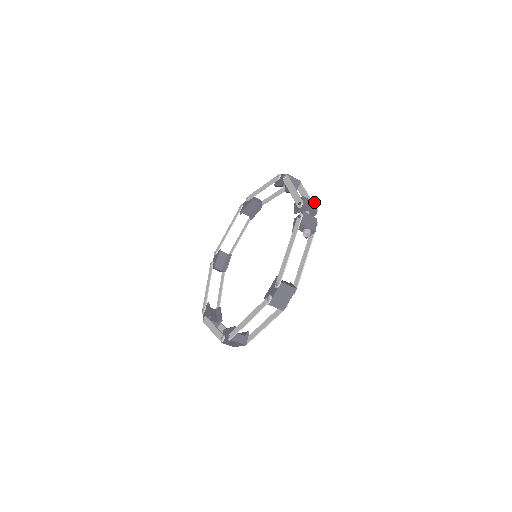
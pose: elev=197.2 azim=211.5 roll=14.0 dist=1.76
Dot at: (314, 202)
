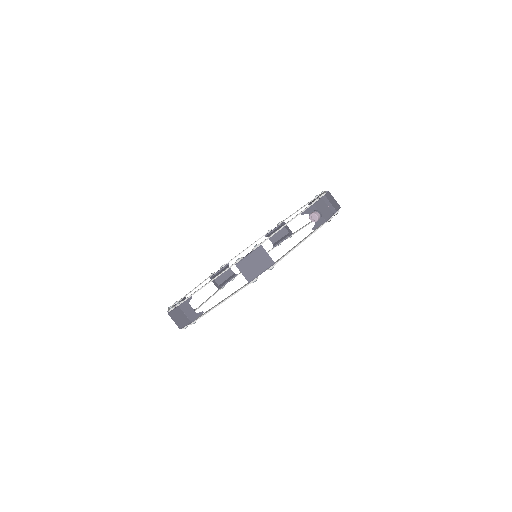
Dot at: occluded
